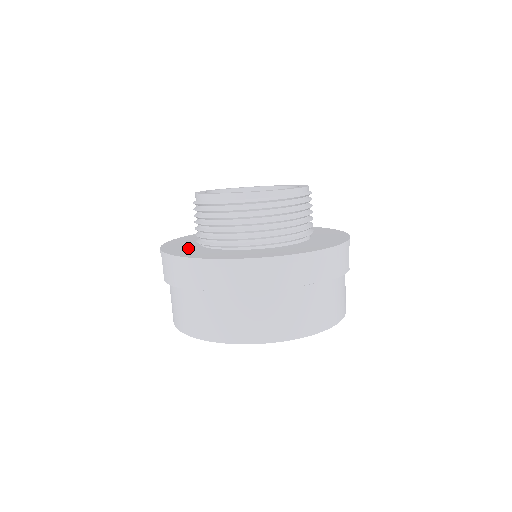
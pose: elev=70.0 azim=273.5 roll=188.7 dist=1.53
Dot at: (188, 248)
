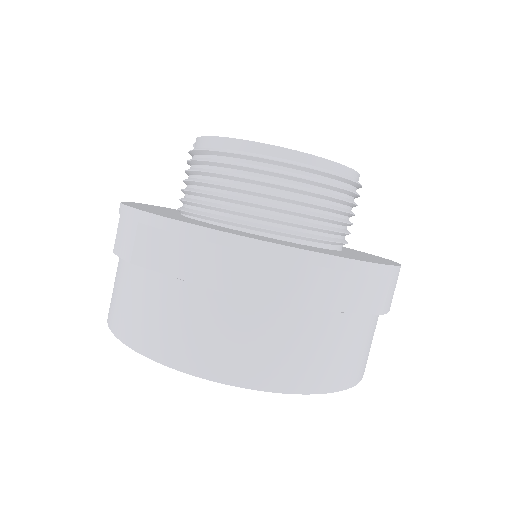
Dot at: (165, 212)
